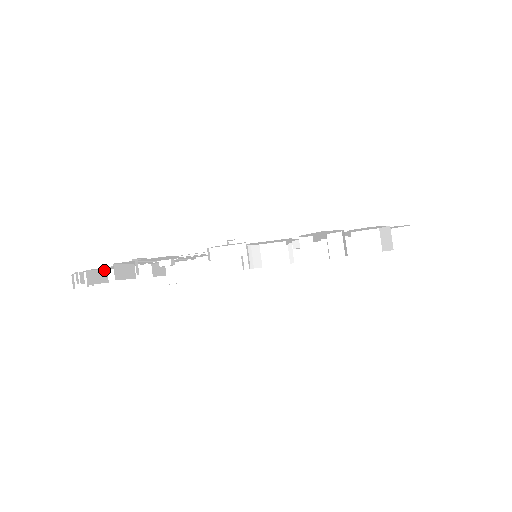
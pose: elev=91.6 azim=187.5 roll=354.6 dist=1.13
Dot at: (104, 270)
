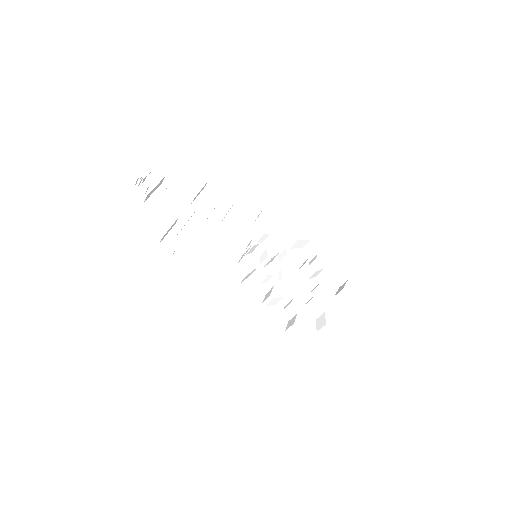
Dot at: (162, 180)
